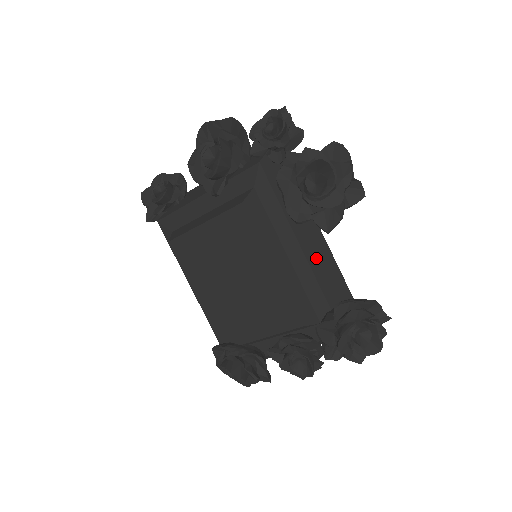
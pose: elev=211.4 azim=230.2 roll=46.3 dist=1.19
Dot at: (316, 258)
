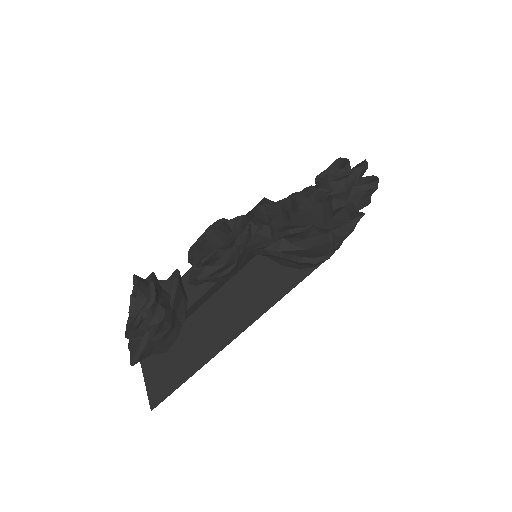
Dot at: occluded
